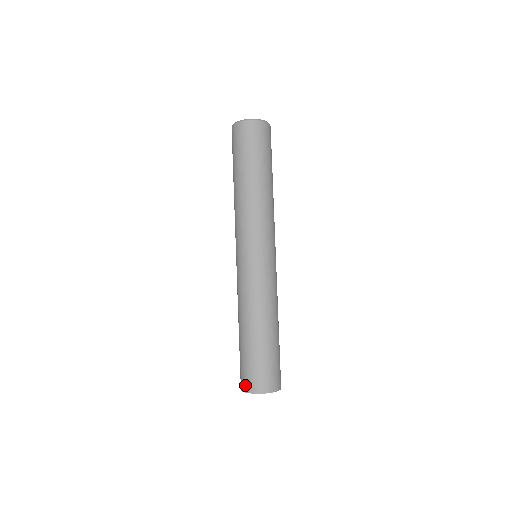
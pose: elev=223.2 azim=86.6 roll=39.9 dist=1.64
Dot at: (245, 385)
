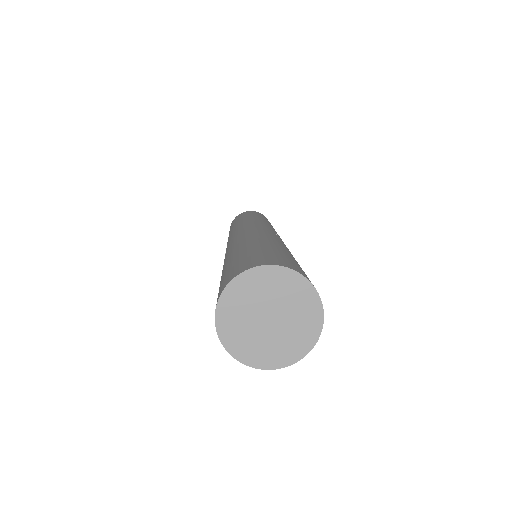
Dot at: occluded
